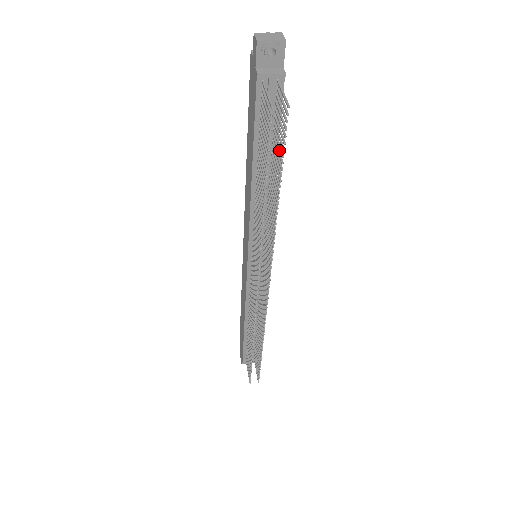
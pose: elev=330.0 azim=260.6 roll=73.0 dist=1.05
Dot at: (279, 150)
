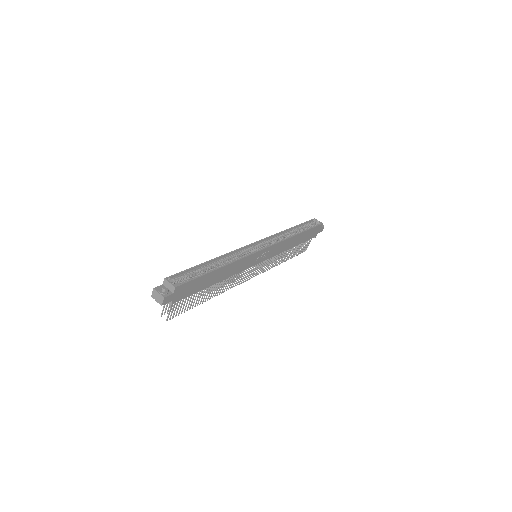
Dot at: (192, 302)
